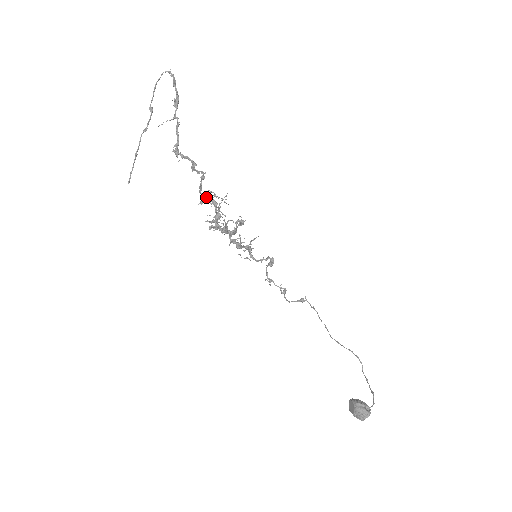
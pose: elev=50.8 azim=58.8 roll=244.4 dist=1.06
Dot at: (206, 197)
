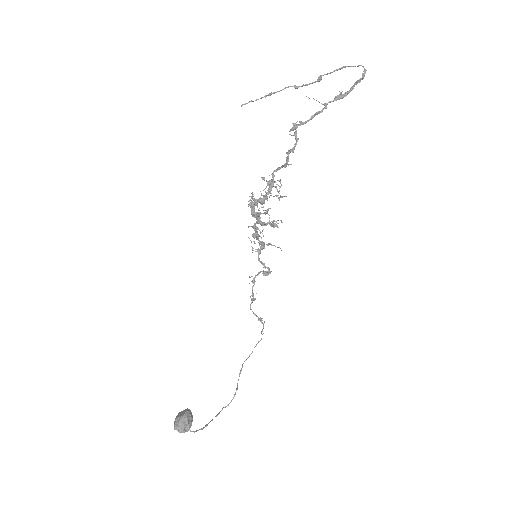
Dot at: (271, 180)
